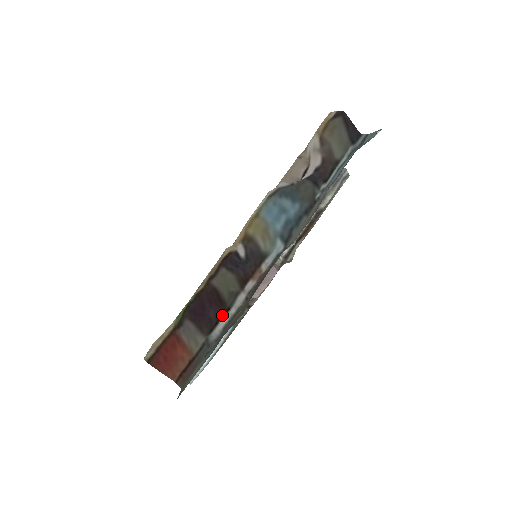
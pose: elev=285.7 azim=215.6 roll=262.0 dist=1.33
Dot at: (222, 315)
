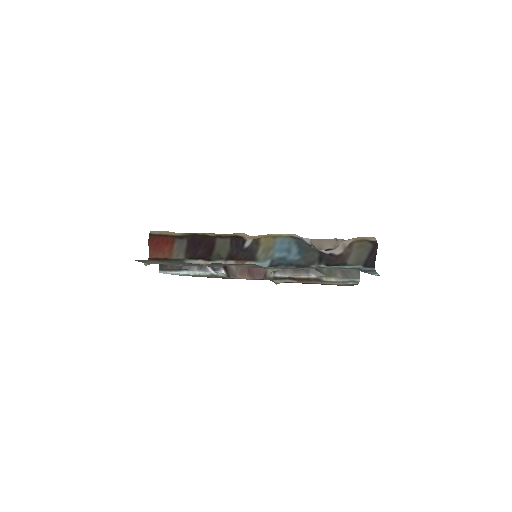
Dot at: (203, 259)
